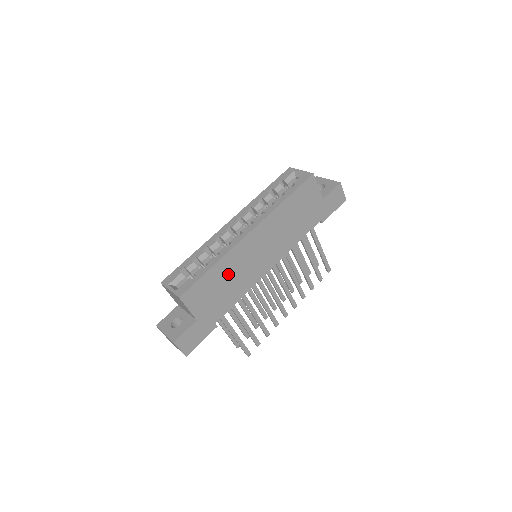
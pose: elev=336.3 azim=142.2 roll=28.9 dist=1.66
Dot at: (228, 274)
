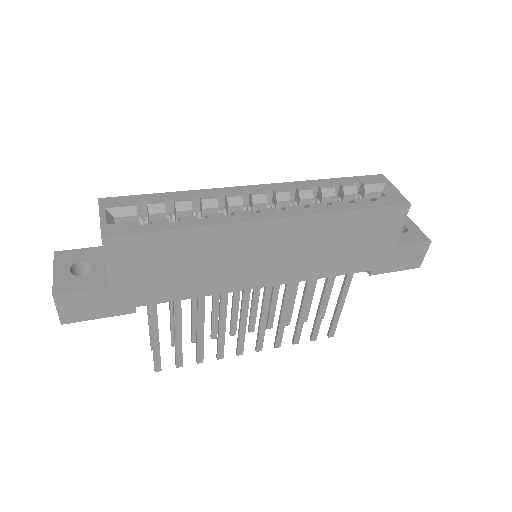
Dot at: (199, 254)
